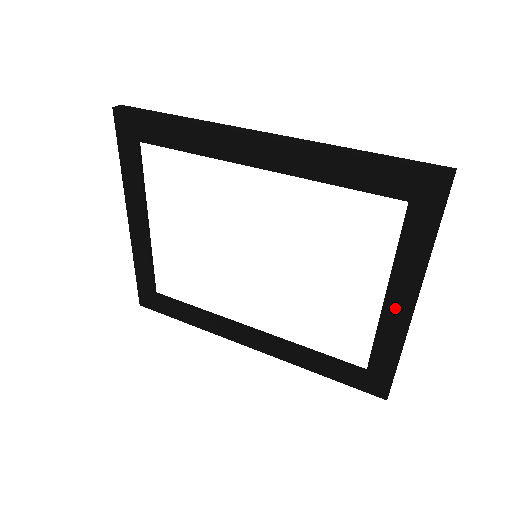
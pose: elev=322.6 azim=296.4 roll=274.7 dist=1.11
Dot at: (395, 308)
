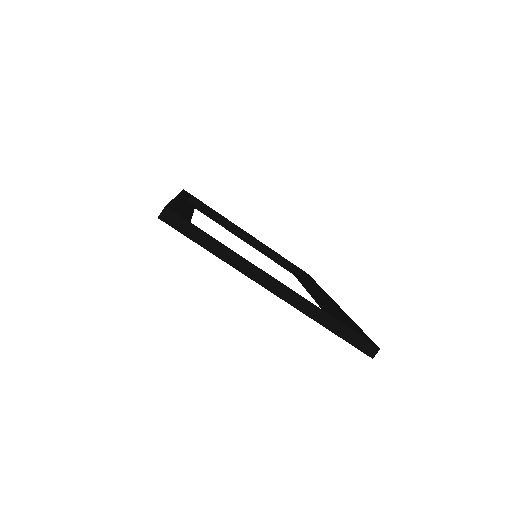
Dot at: occluded
